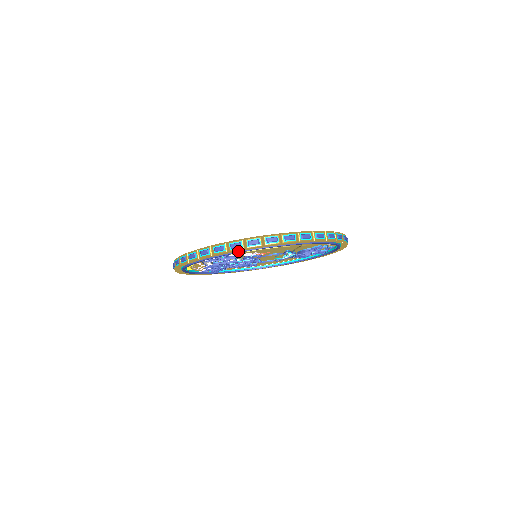
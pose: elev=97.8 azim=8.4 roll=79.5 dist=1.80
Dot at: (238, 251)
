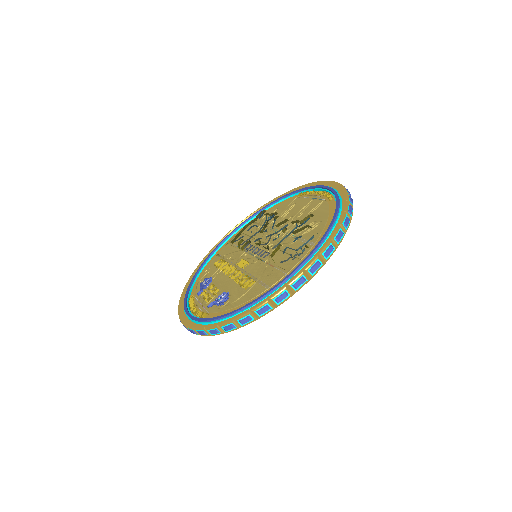
Dot at: occluded
